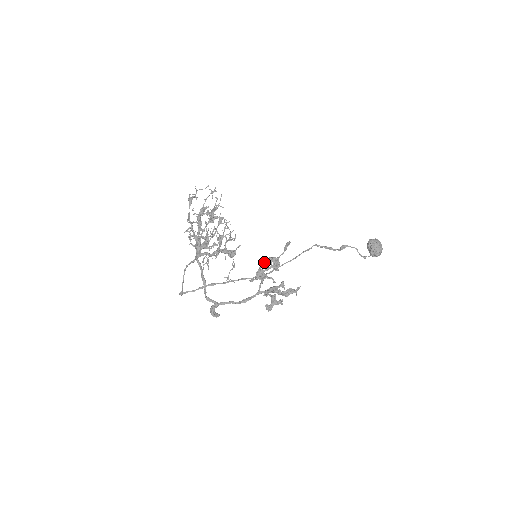
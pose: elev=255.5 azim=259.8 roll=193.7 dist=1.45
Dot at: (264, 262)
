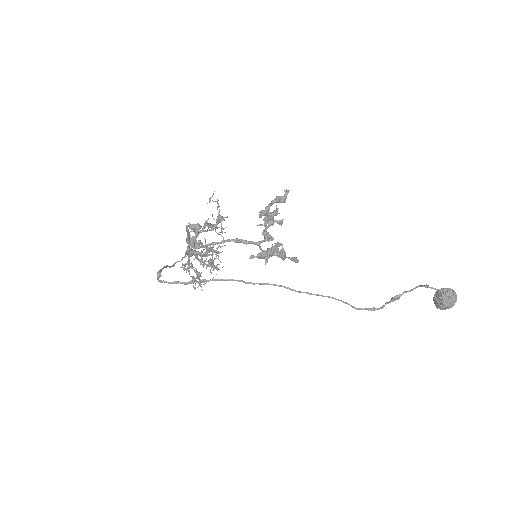
Dot at: occluded
